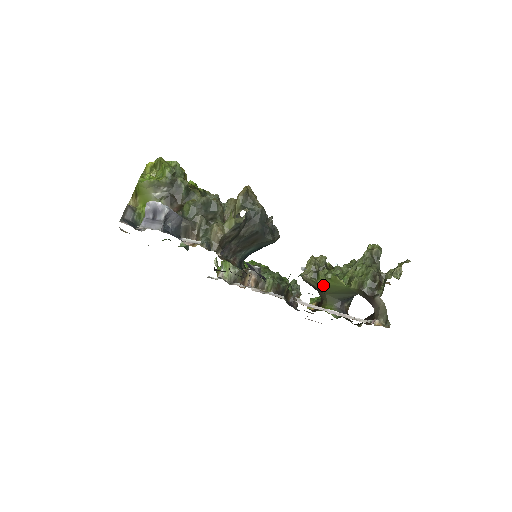
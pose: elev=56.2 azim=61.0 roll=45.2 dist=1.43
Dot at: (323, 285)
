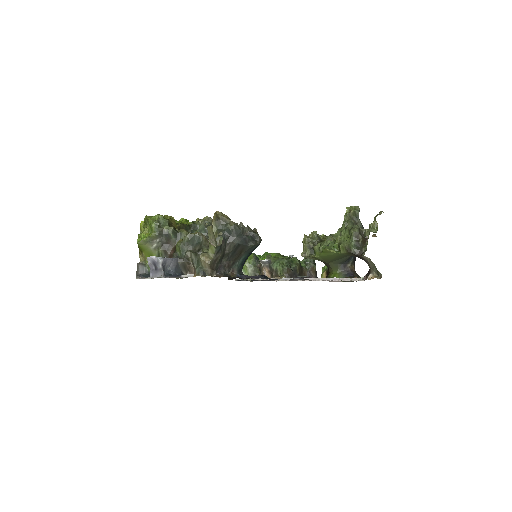
Dot at: (321, 257)
